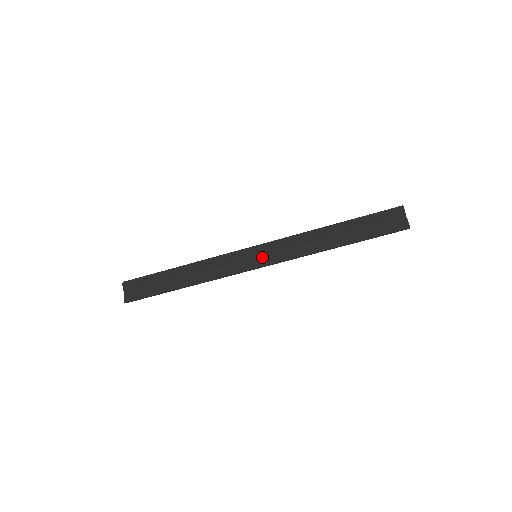
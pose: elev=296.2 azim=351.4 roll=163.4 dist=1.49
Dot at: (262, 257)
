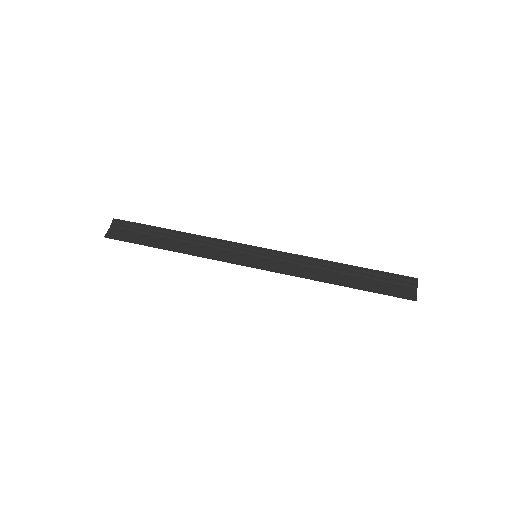
Dot at: (261, 259)
